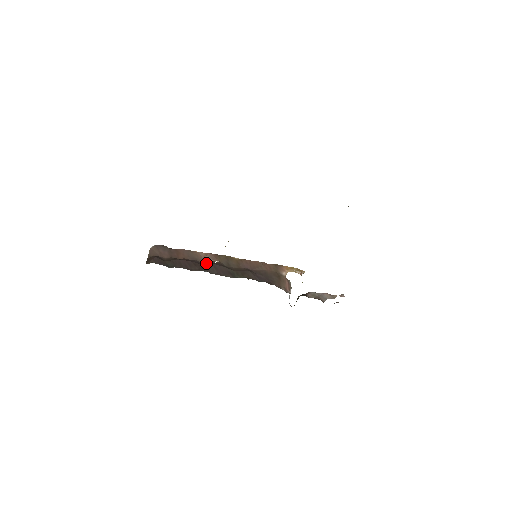
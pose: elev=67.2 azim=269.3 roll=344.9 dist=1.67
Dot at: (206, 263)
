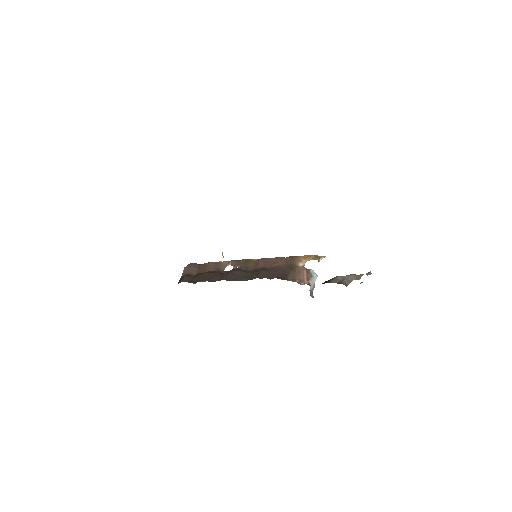
Dot at: occluded
